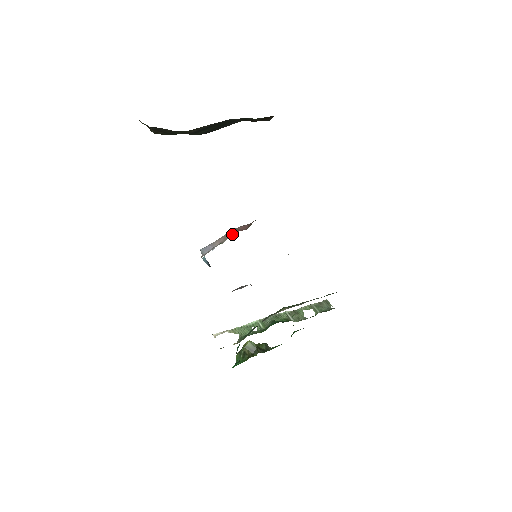
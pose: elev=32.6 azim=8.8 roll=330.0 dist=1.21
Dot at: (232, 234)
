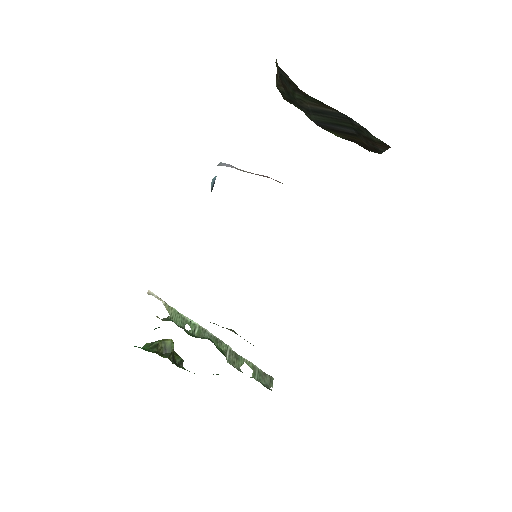
Dot at: (262, 175)
